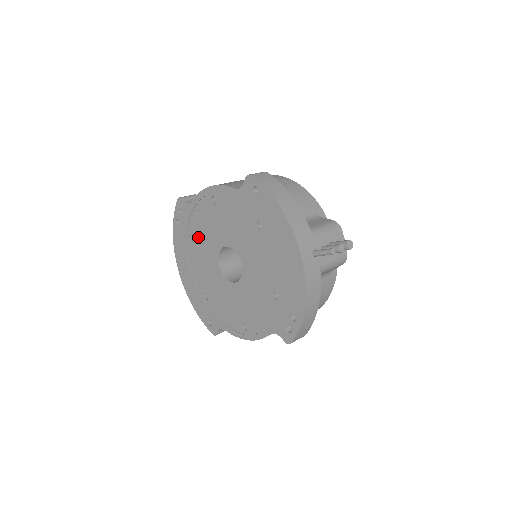
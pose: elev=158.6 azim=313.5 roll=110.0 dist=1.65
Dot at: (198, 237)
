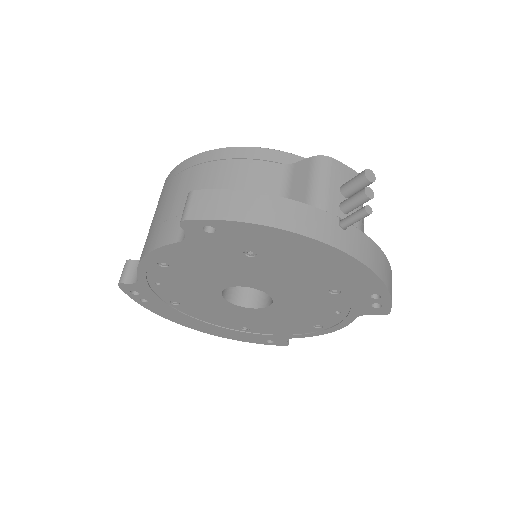
Dot at: (182, 298)
